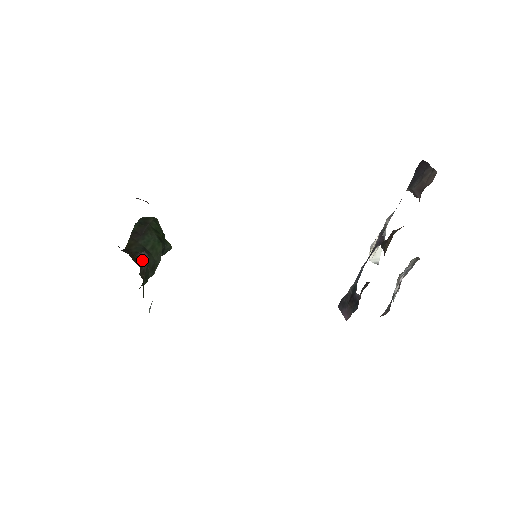
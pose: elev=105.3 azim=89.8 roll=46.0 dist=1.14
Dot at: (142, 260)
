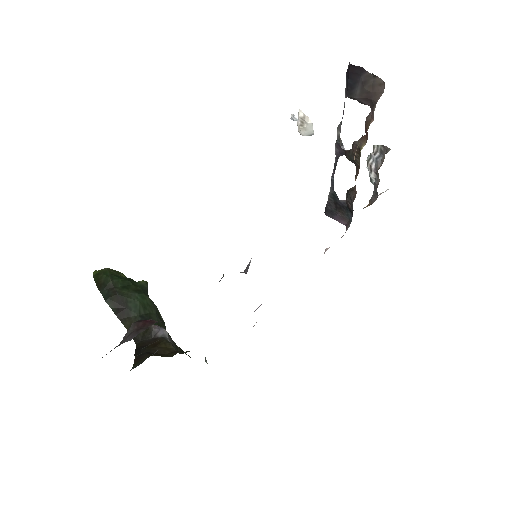
Dot at: (167, 341)
